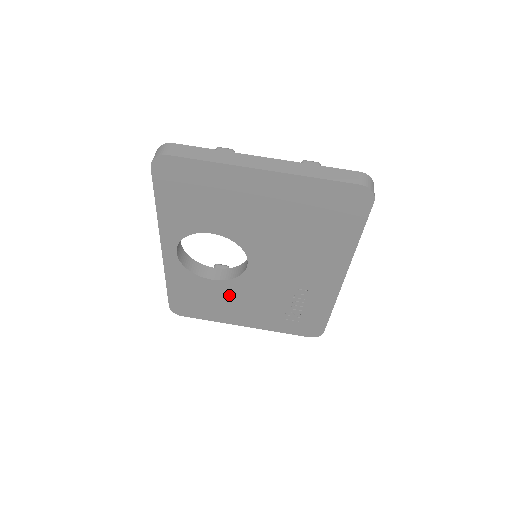
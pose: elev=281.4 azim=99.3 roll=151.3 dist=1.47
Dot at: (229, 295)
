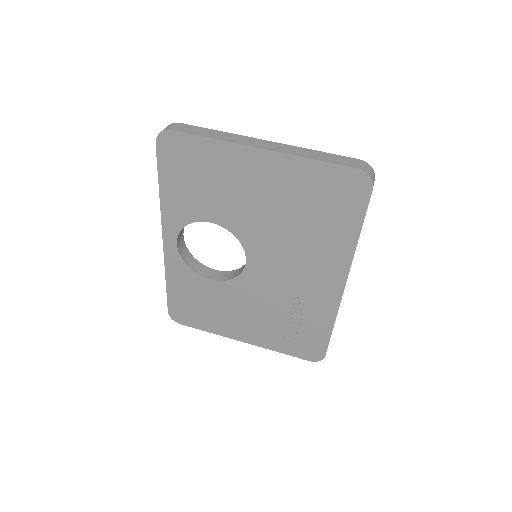
Dot at: (227, 300)
